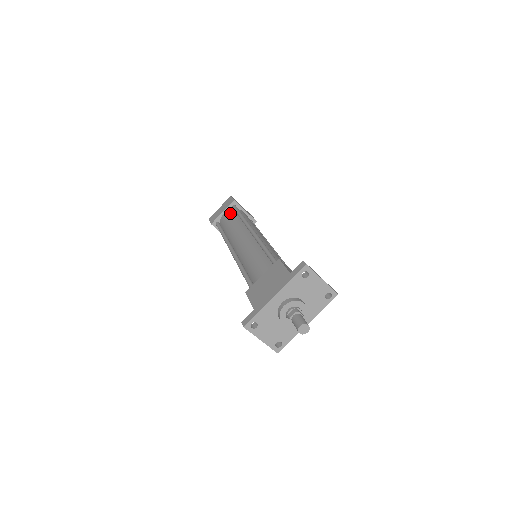
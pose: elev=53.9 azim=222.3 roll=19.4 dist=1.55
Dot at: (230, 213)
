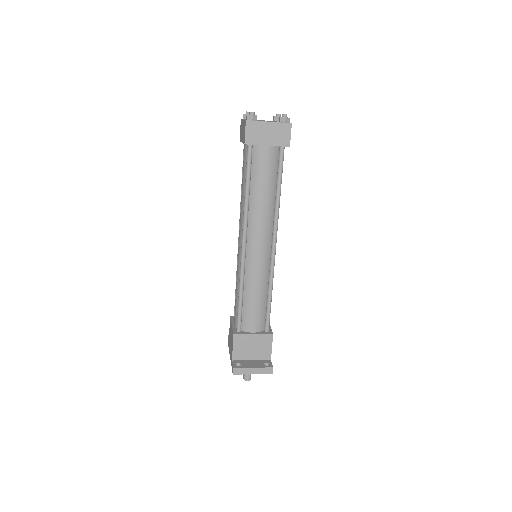
Dot at: (245, 158)
